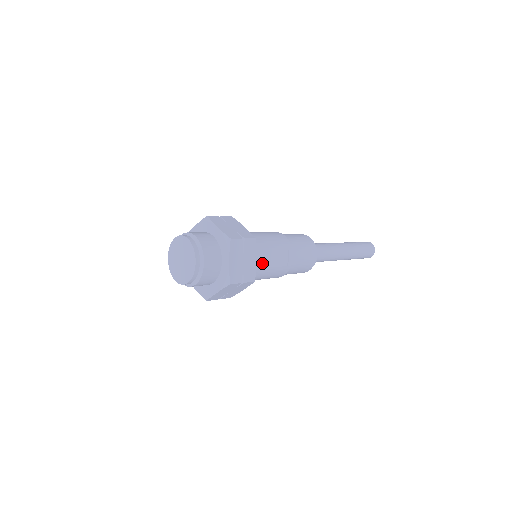
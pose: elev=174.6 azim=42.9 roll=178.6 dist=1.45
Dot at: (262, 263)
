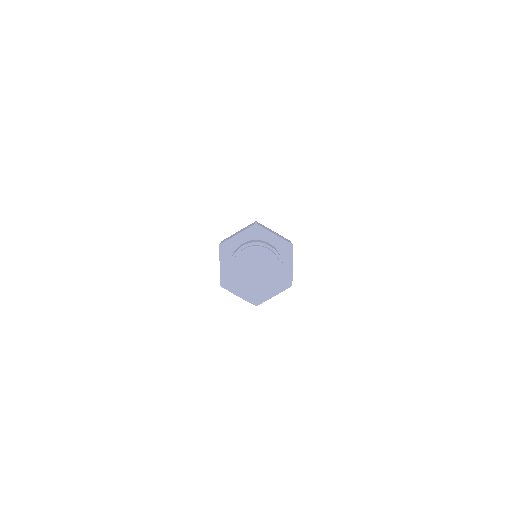
Dot at: occluded
